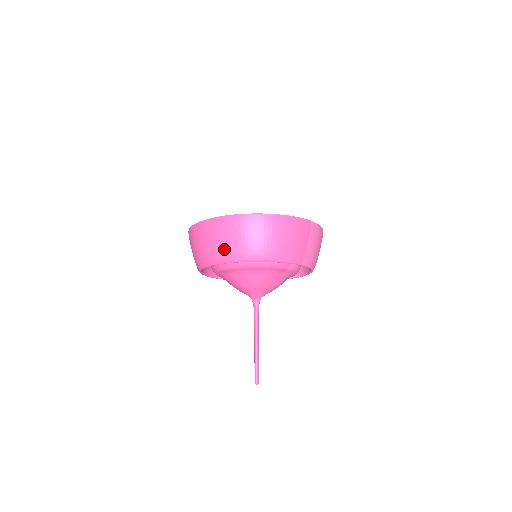
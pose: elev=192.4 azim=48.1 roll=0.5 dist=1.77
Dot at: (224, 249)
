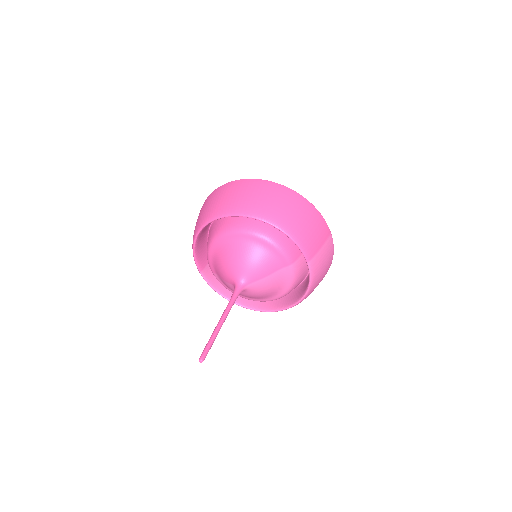
Dot at: (244, 202)
